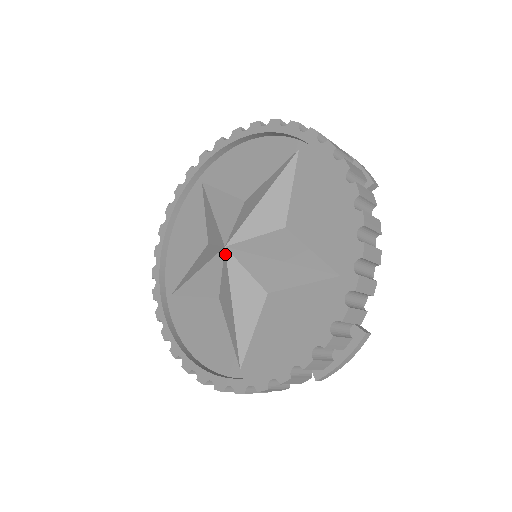
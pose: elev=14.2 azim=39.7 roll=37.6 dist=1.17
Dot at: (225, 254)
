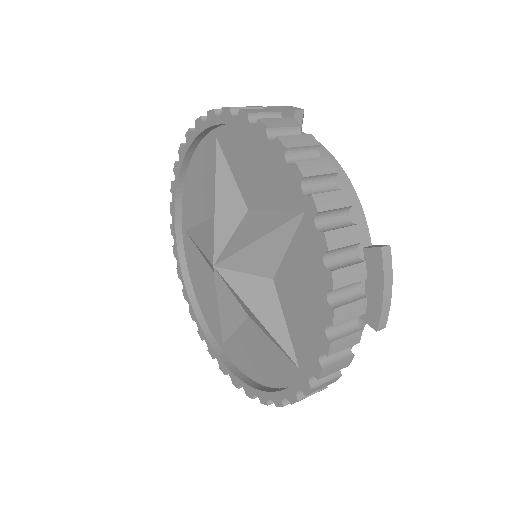
Dot at: (218, 272)
